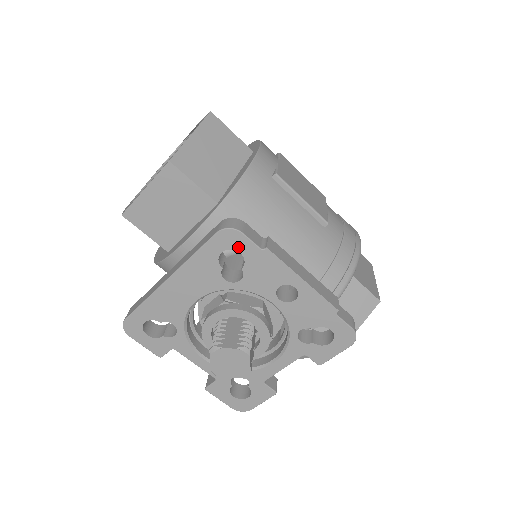
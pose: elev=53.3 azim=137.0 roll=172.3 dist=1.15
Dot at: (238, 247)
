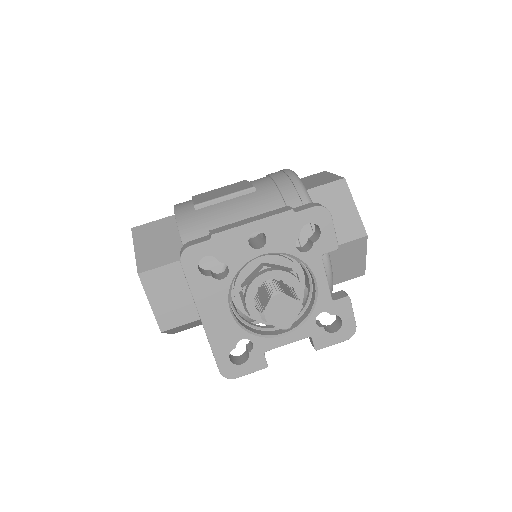
Dot at: (200, 255)
